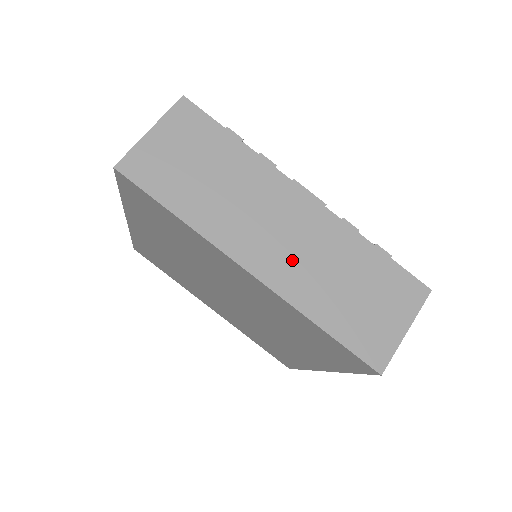
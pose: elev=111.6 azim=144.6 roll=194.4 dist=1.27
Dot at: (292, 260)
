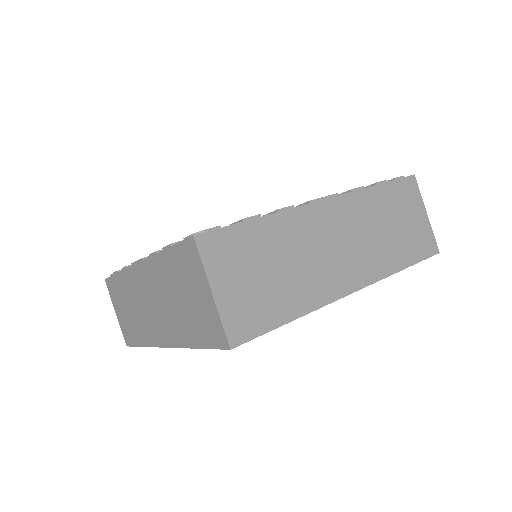
Dot at: (360, 253)
